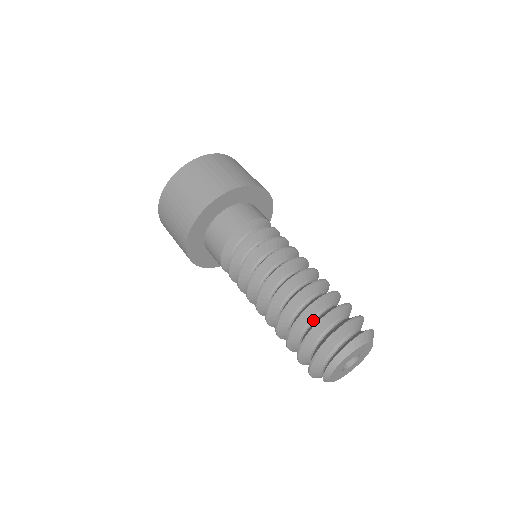
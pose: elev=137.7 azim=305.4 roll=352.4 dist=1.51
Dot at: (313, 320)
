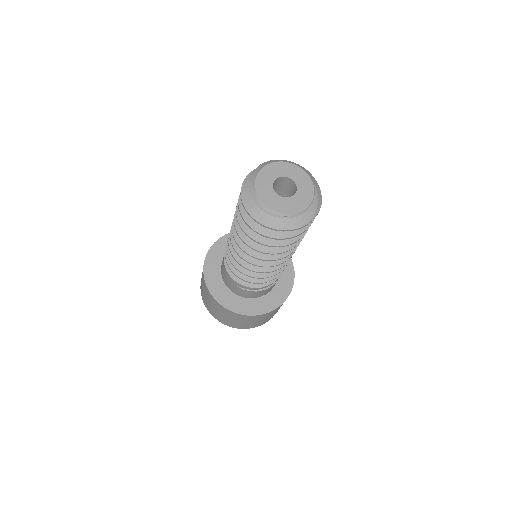
Dot at: occluded
